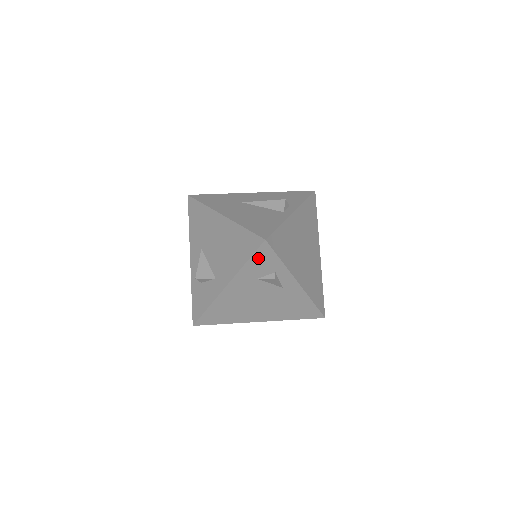
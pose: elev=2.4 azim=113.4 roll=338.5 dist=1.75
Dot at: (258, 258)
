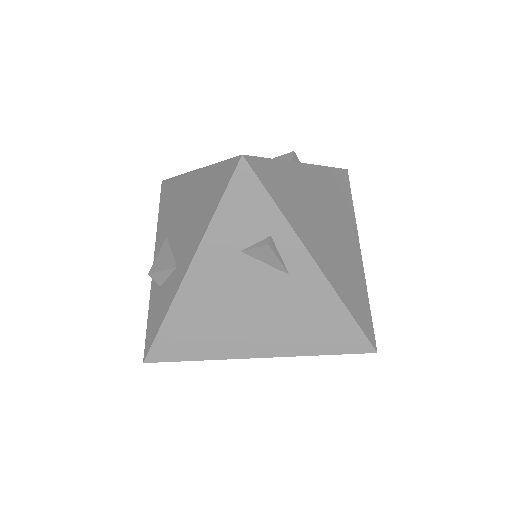
Dot at: (235, 201)
